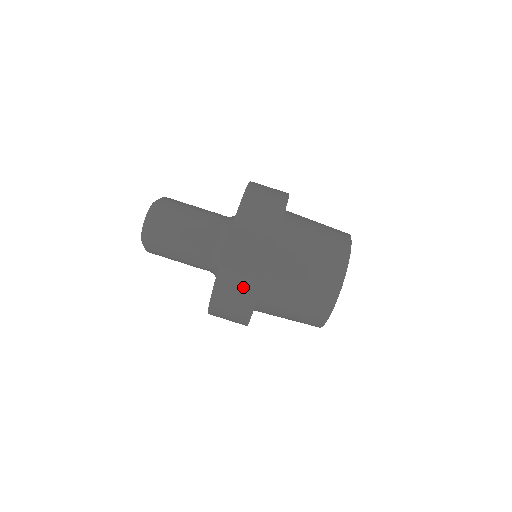
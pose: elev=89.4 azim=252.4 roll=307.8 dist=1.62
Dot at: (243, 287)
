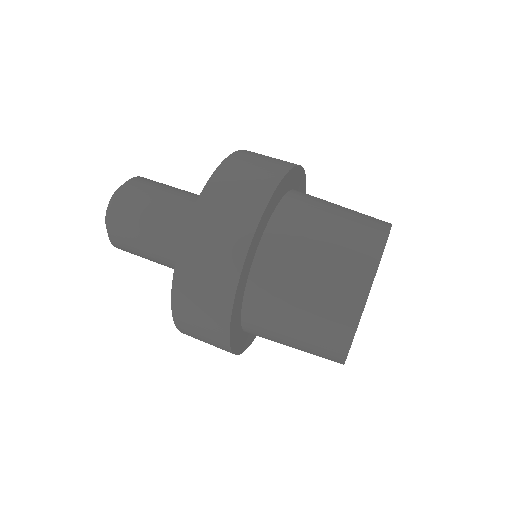
Dot at: (208, 308)
